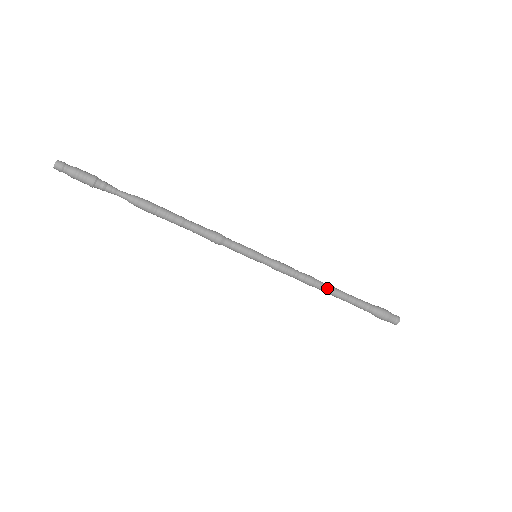
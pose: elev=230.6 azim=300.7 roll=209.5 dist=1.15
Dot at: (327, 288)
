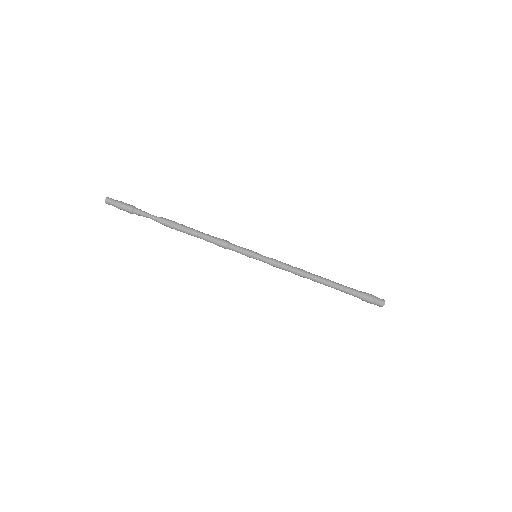
Dot at: (316, 279)
